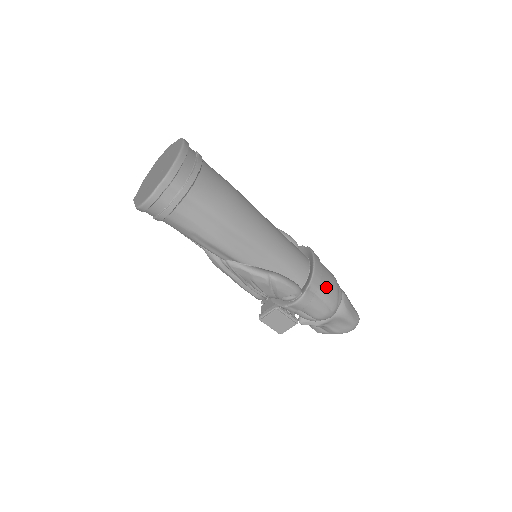
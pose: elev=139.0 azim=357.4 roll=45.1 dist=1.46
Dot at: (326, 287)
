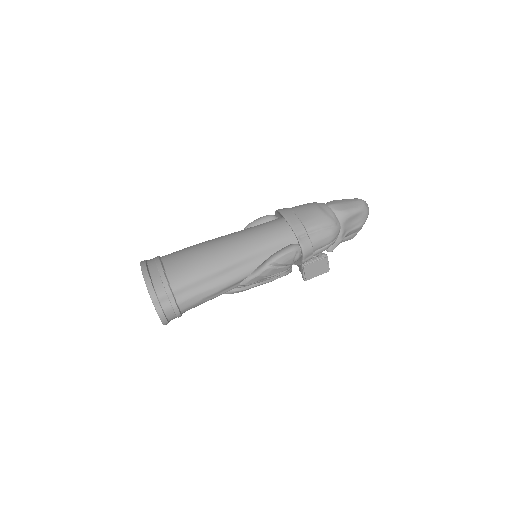
Dot at: (311, 221)
